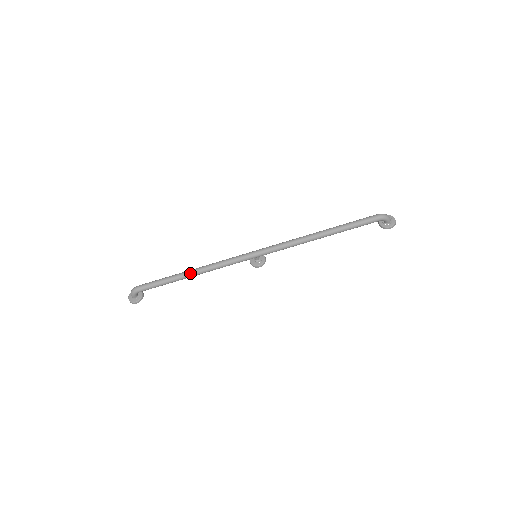
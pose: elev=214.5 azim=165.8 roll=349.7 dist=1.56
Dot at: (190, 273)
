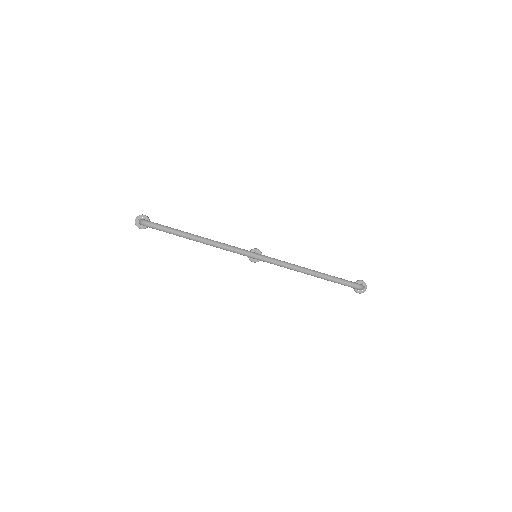
Dot at: (198, 240)
